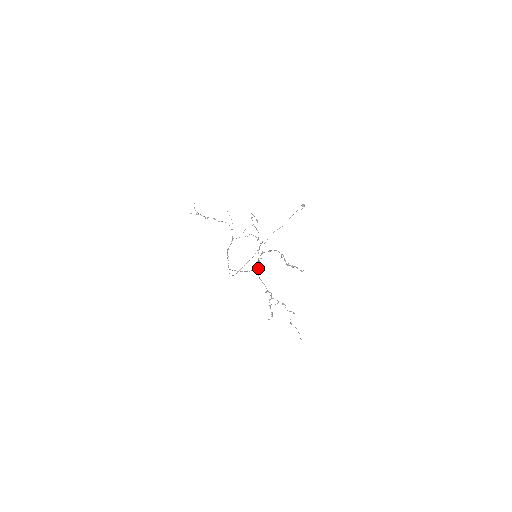
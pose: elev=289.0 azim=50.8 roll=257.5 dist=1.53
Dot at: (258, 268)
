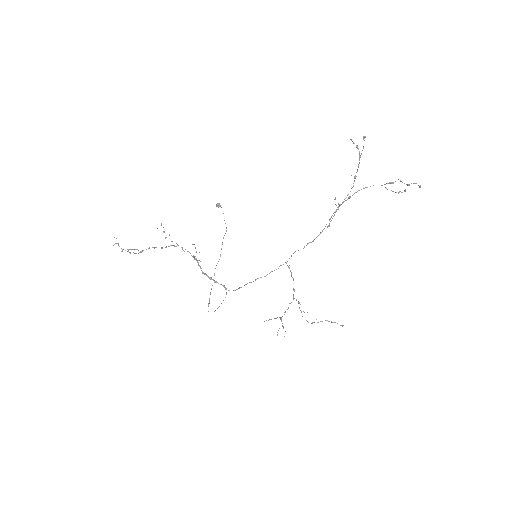
Dot at: (291, 255)
